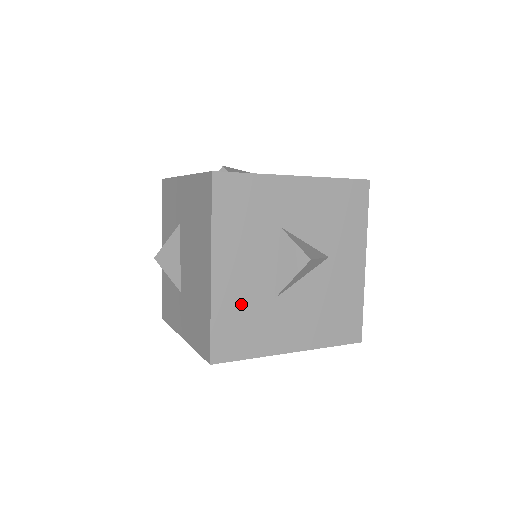
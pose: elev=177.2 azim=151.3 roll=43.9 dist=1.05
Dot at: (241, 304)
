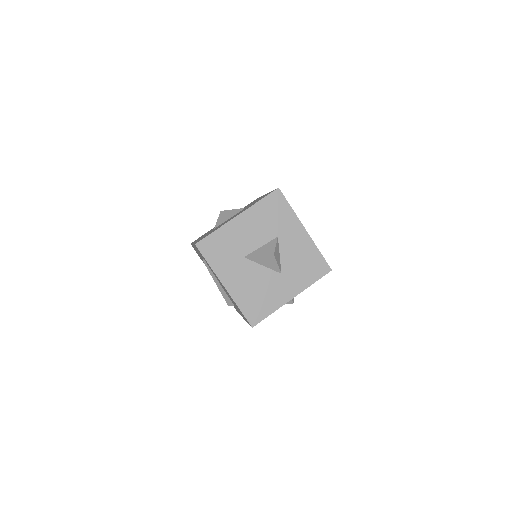
Dot at: (231, 241)
